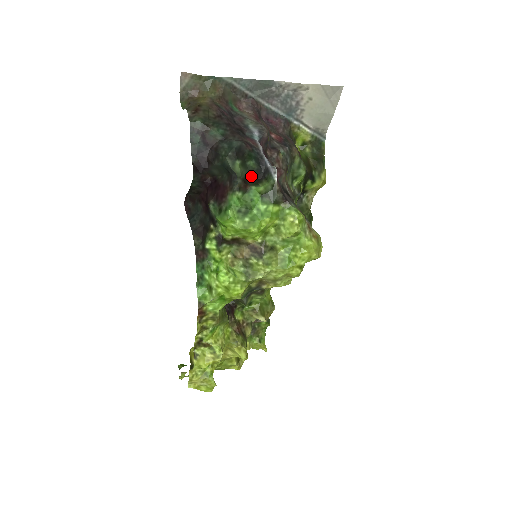
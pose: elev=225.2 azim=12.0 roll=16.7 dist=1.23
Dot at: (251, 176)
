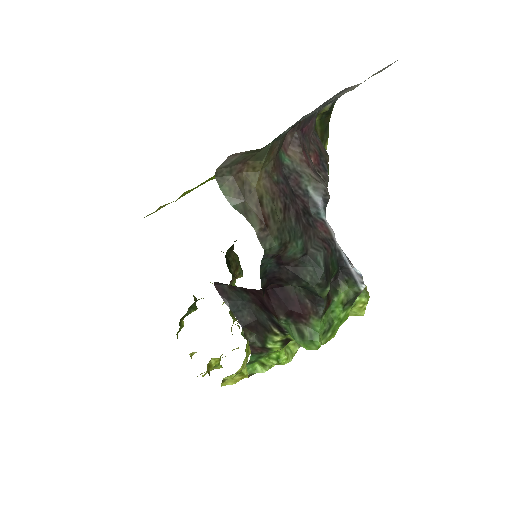
Dot at: occluded
